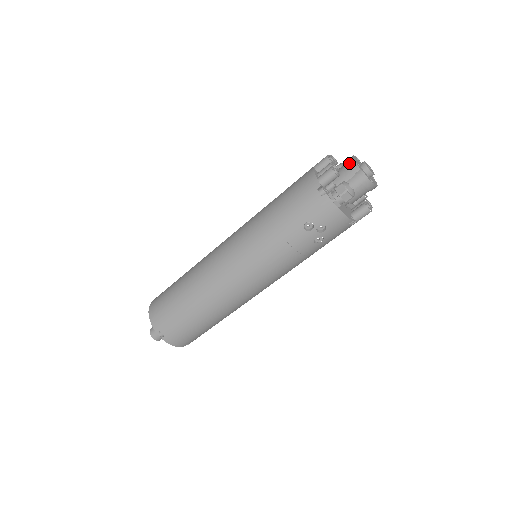
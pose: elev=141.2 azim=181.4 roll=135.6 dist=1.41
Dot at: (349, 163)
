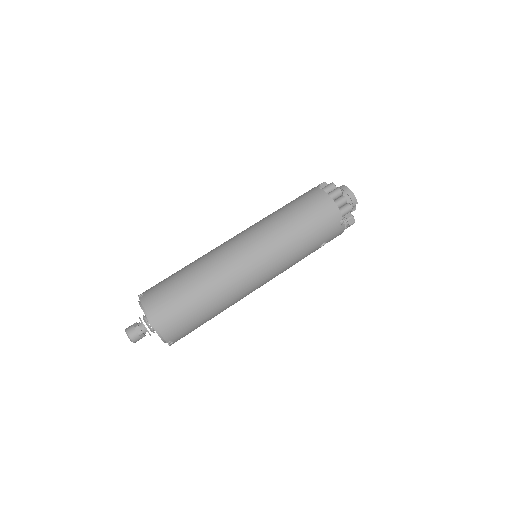
Dot at: (351, 197)
